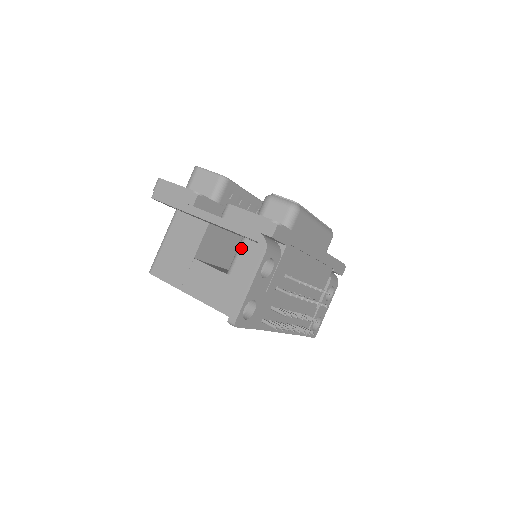
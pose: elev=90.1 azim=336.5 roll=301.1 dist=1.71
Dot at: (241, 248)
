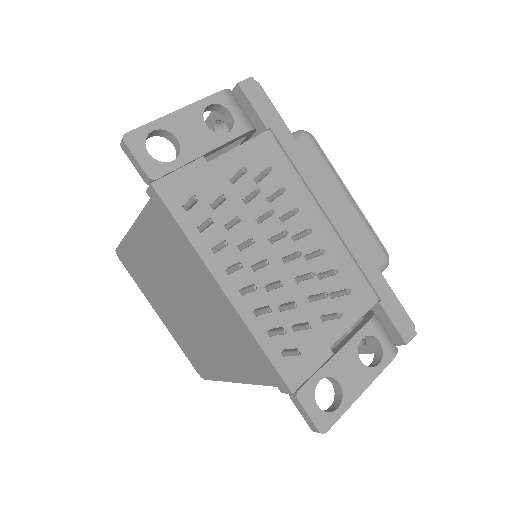
Dot at: occluded
